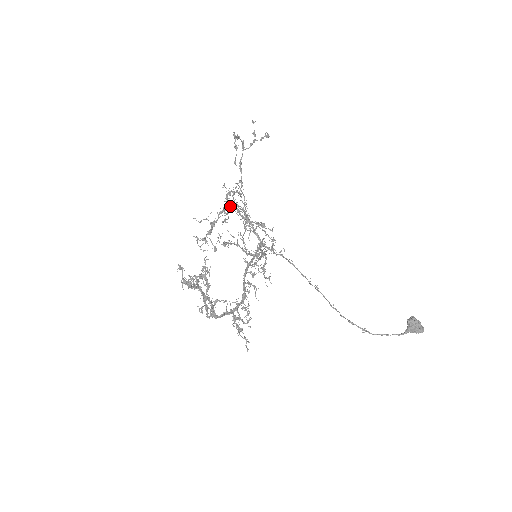
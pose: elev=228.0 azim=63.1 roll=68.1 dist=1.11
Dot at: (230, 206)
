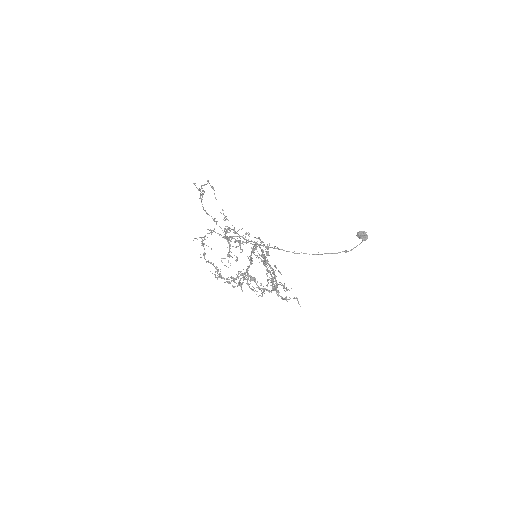
Dot at: occluded
